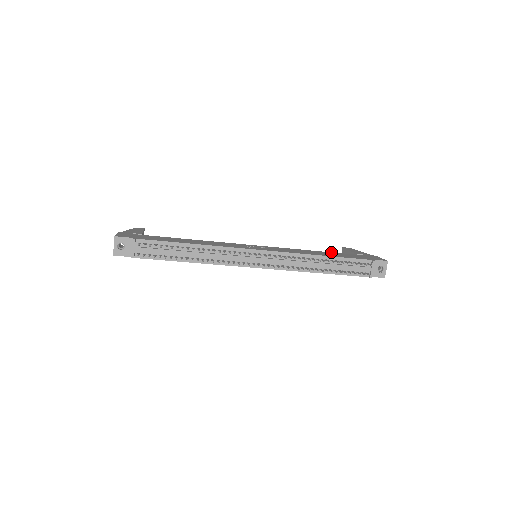
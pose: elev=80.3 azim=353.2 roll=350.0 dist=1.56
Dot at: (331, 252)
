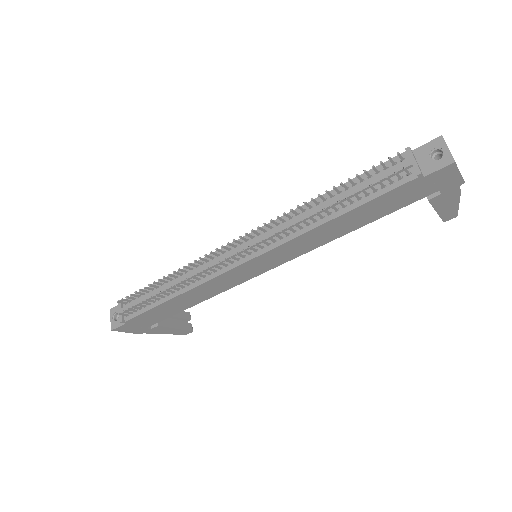
Dot at: occluded
